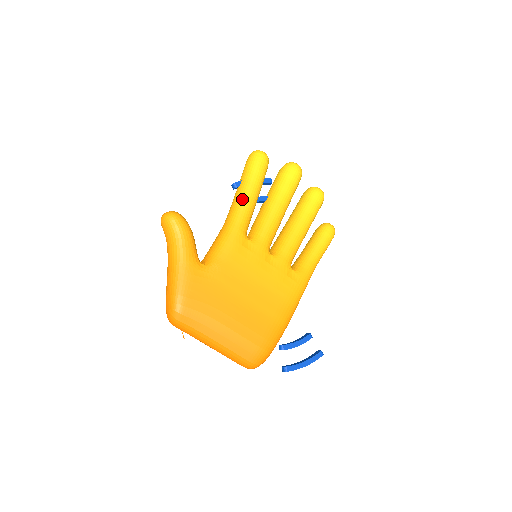
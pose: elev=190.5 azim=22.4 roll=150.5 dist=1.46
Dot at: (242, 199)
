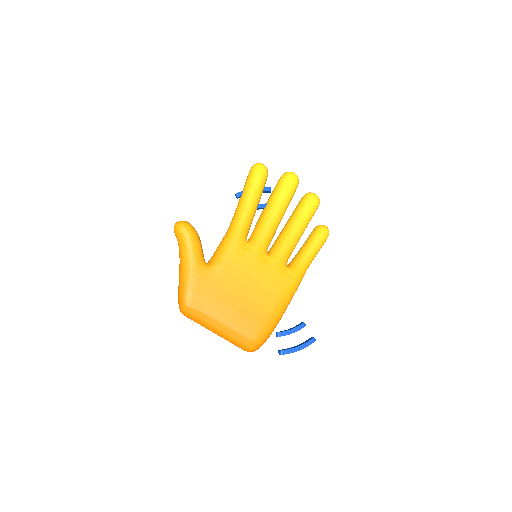
Dot at: (242, 208)
